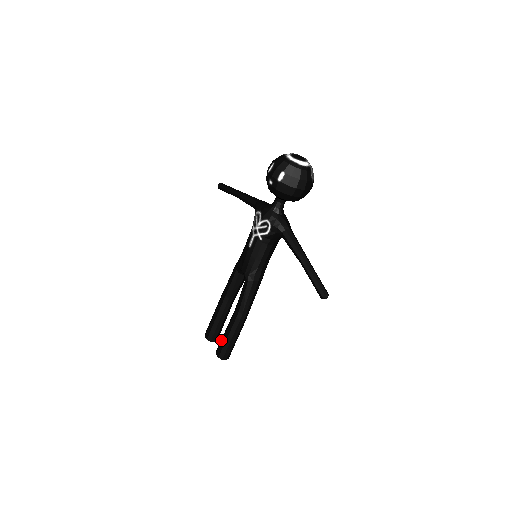
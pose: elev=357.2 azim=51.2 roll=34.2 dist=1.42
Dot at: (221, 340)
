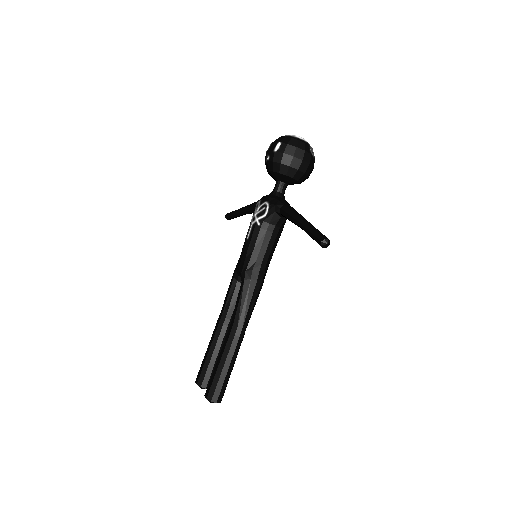
Dot at: (212, 374)
